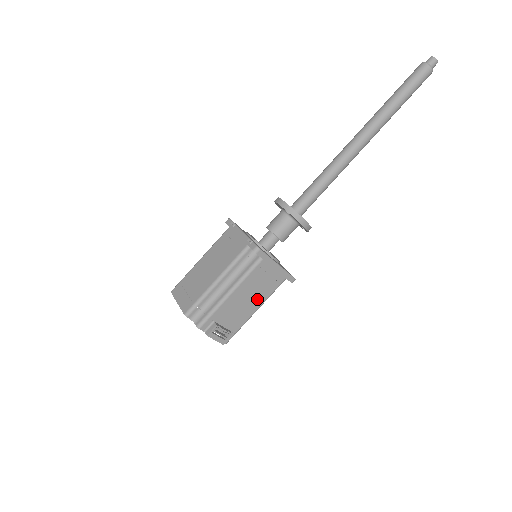
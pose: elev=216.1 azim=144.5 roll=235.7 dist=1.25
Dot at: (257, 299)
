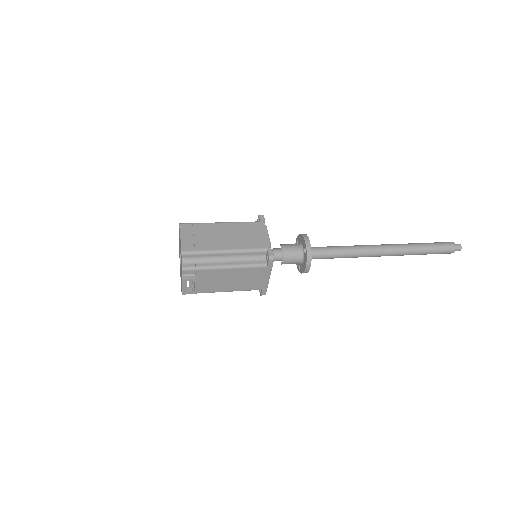
Dot at: (233, 286)
